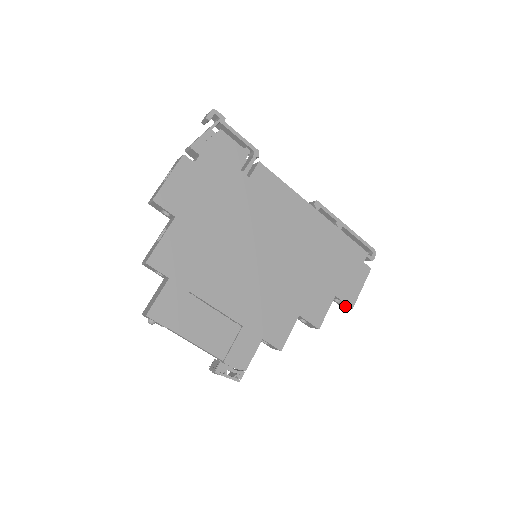
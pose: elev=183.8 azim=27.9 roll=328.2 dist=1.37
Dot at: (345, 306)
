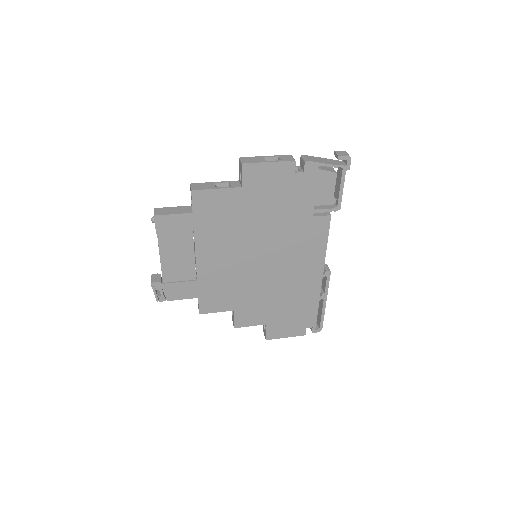
Dot at: (265, 333)
